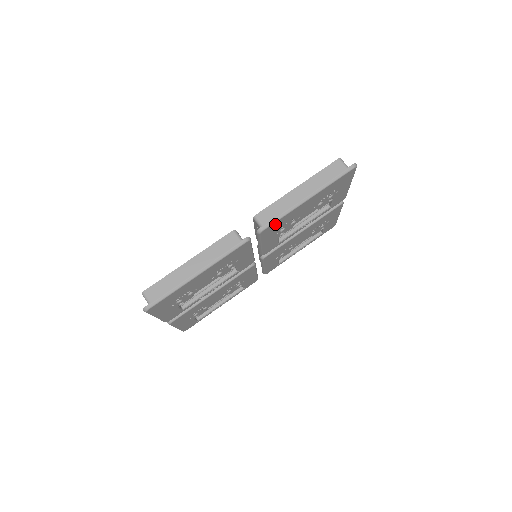
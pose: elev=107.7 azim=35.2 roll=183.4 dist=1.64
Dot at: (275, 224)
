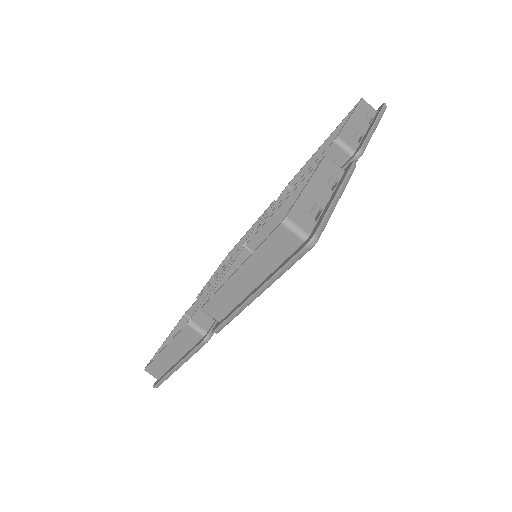
Dot at: occluded
